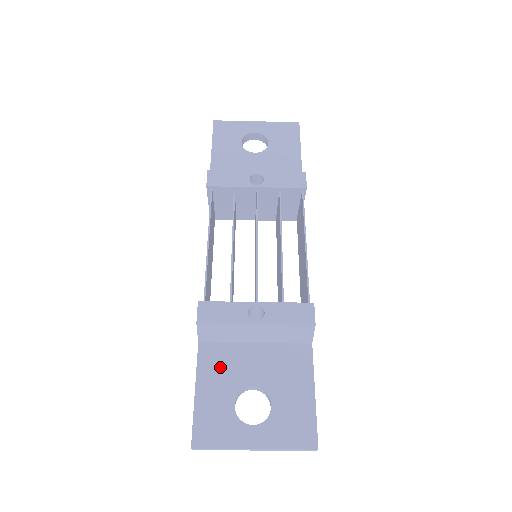
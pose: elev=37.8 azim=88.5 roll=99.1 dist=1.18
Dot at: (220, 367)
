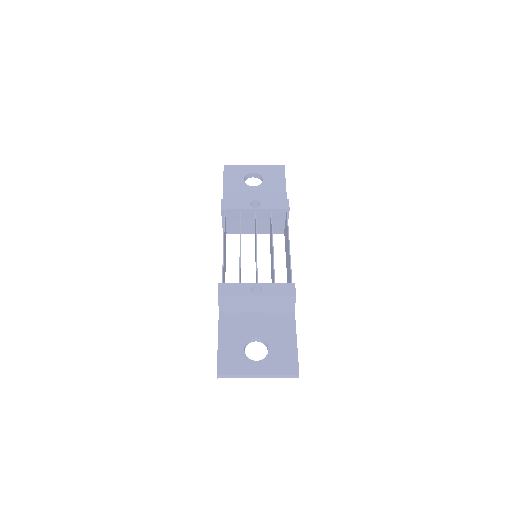
Dot at: (234, 326)
